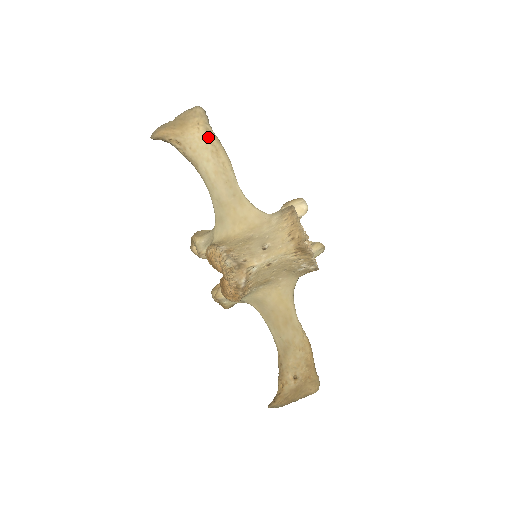
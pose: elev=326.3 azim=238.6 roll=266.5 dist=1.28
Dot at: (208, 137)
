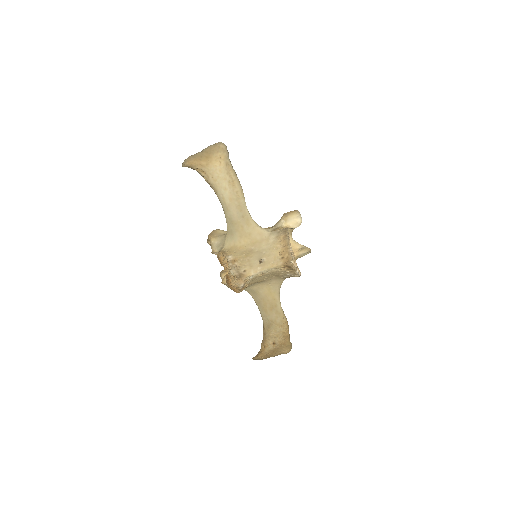
Dot at: (227, 170)
